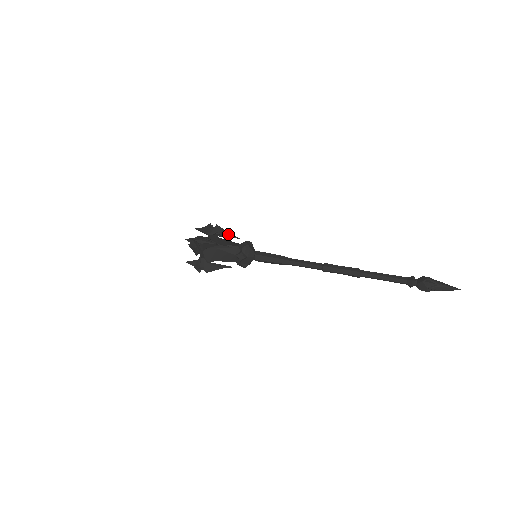
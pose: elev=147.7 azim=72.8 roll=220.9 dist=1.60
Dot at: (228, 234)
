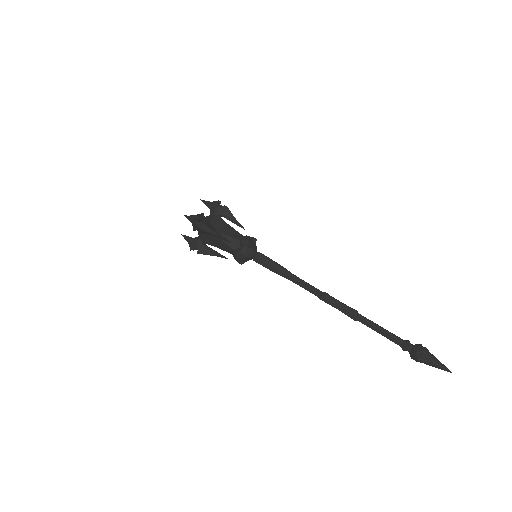
Dot at: (234, 220)
